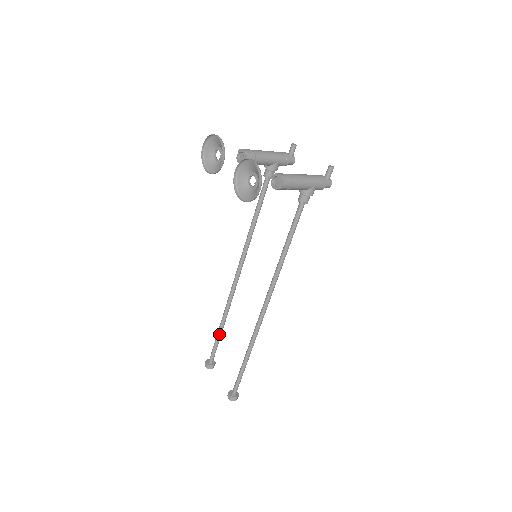
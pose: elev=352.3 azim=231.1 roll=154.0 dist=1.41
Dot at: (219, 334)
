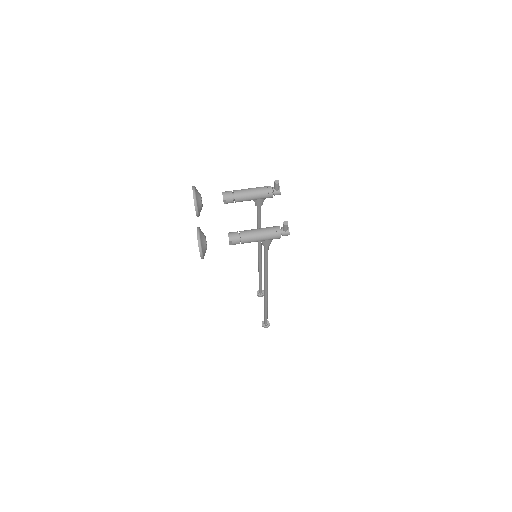
Dot at: (259, 281)
